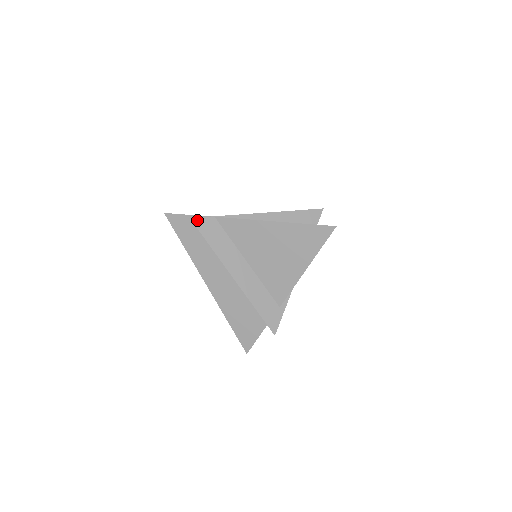
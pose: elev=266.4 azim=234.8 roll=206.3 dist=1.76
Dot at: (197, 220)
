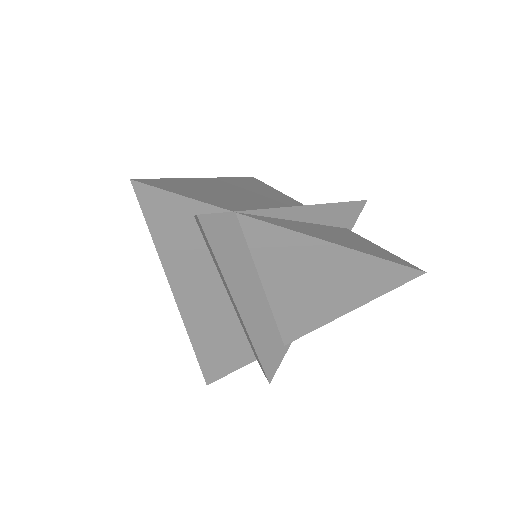
Dot at: (208, 218)
